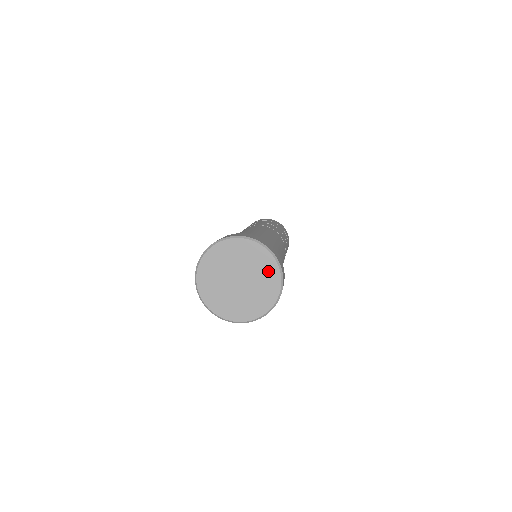
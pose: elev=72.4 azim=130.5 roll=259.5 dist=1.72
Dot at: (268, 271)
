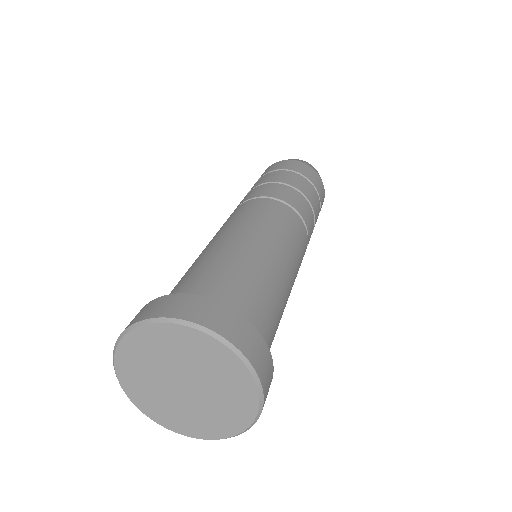
Dot at: (239, 395)
